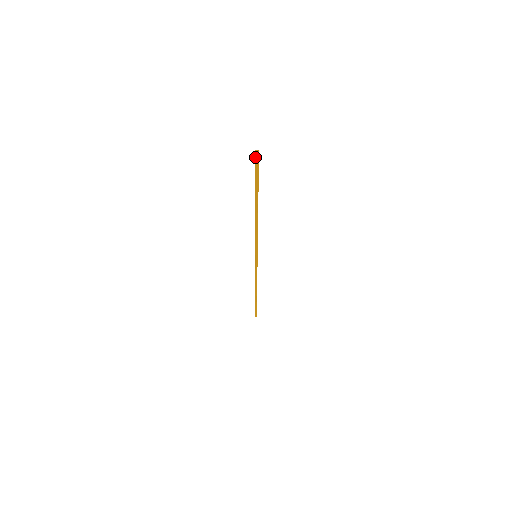
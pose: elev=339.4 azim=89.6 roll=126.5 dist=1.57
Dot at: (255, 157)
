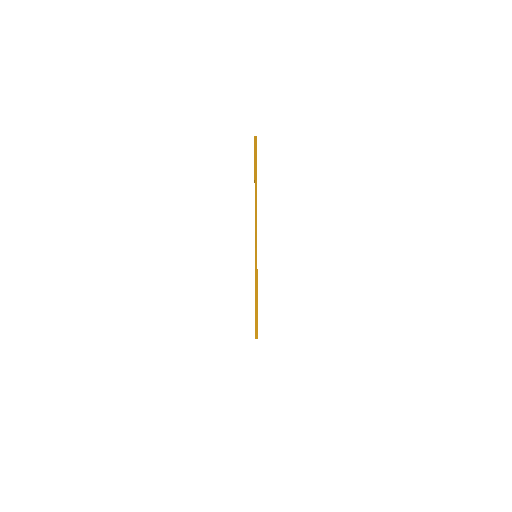
Dot at: (254, 142)
